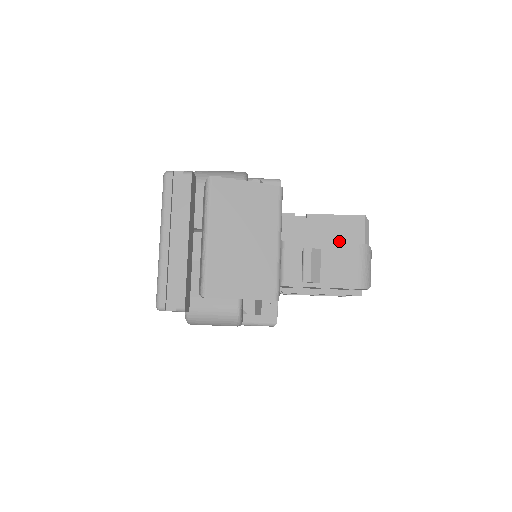
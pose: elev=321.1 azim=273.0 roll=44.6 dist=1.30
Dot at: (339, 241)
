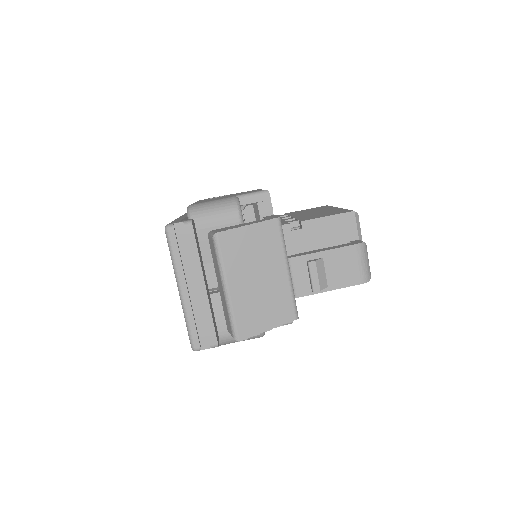
Dot at: (335, 240)
